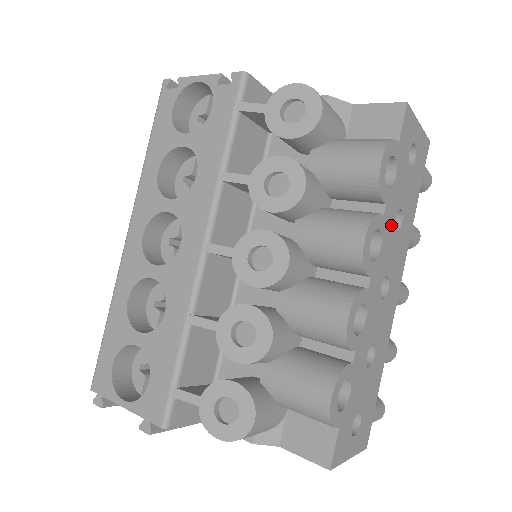
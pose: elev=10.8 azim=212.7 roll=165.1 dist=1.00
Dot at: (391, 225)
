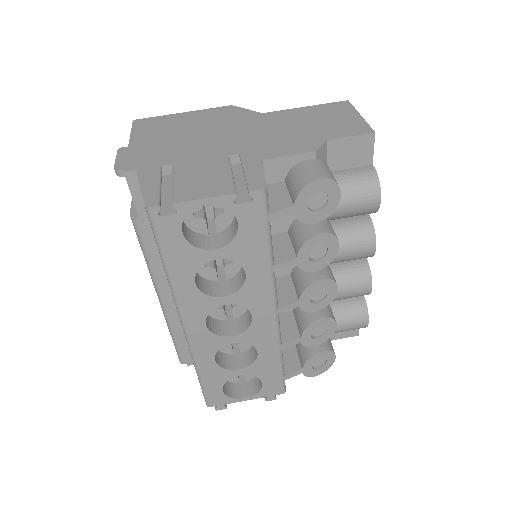
Dot at: occluded
